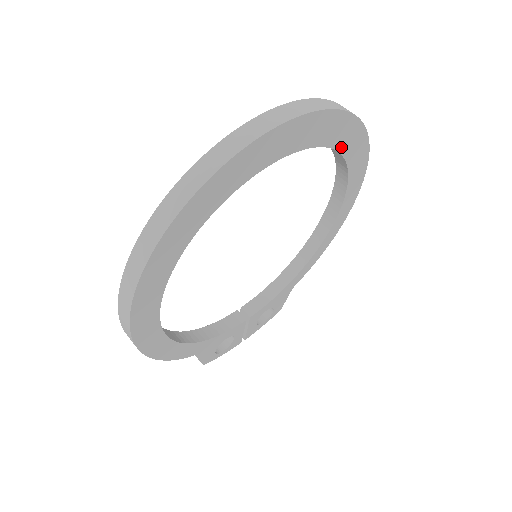
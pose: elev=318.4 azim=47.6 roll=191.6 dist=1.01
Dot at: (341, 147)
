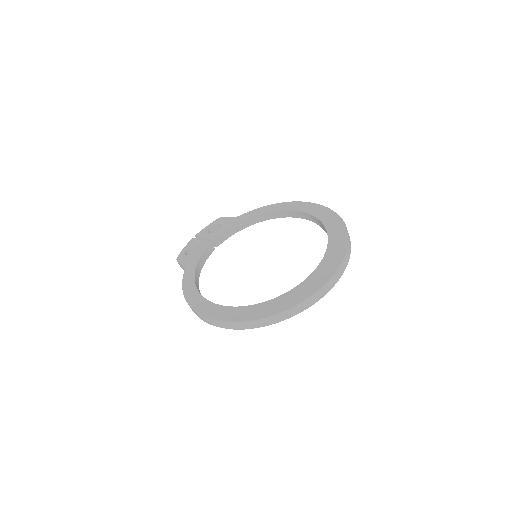
Dot at: occluded
